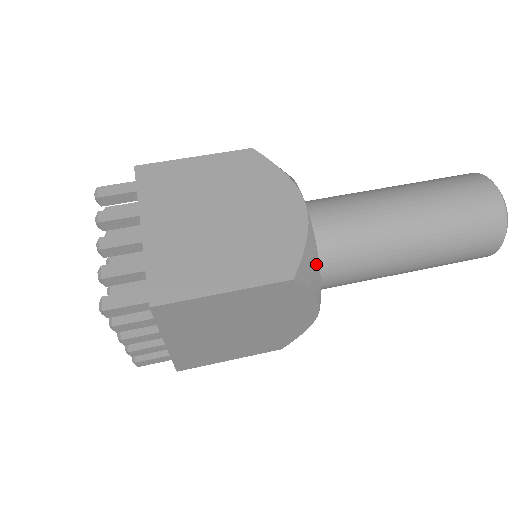
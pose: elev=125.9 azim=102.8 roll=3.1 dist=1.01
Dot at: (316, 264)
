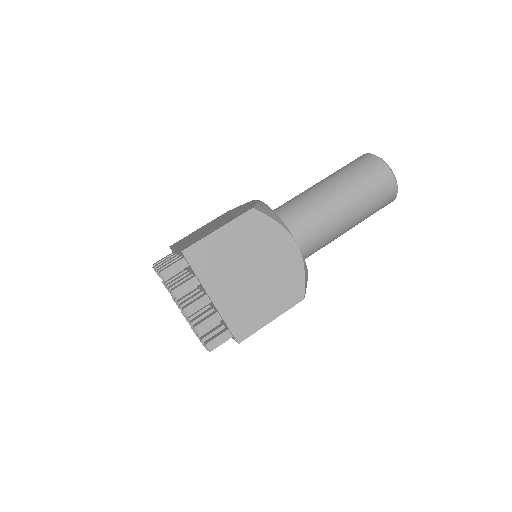
Dot at: (307, 276)
